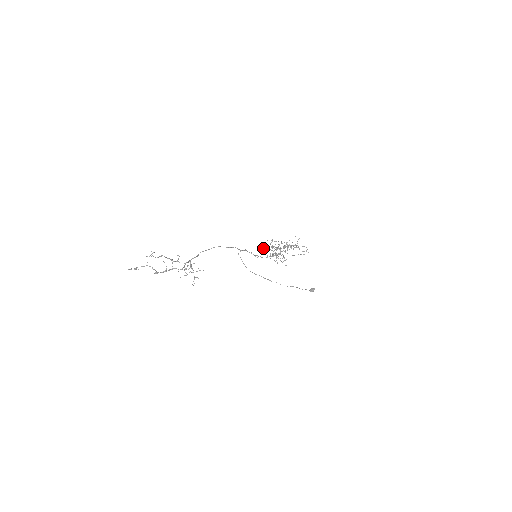
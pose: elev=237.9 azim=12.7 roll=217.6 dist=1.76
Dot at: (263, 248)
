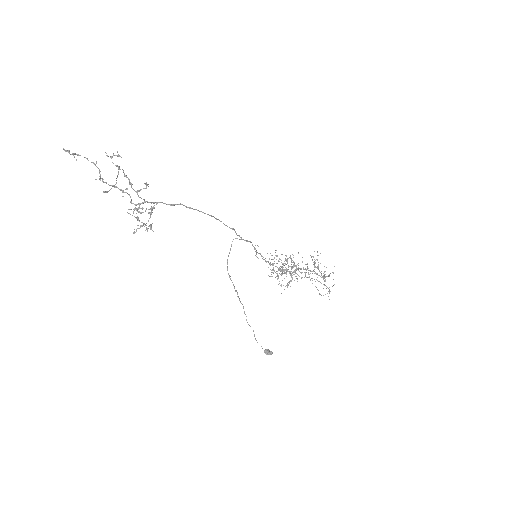
Dot at: occluded
